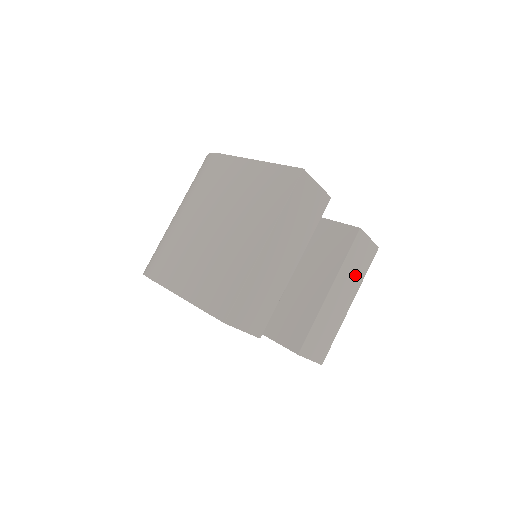
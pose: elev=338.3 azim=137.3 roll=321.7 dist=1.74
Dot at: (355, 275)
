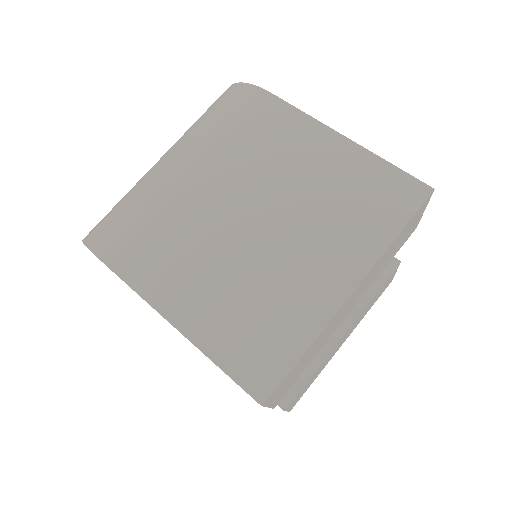
Dot at: (365, 312)
